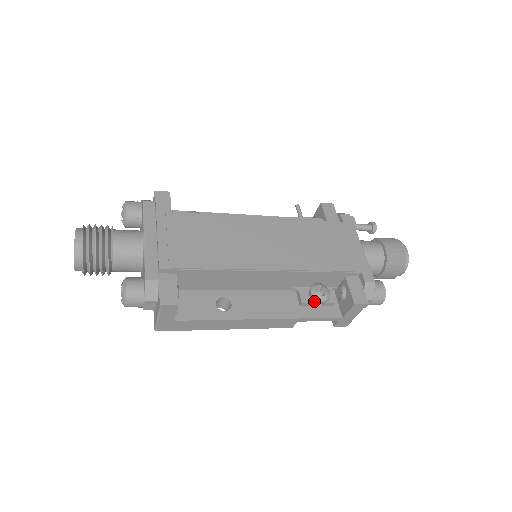
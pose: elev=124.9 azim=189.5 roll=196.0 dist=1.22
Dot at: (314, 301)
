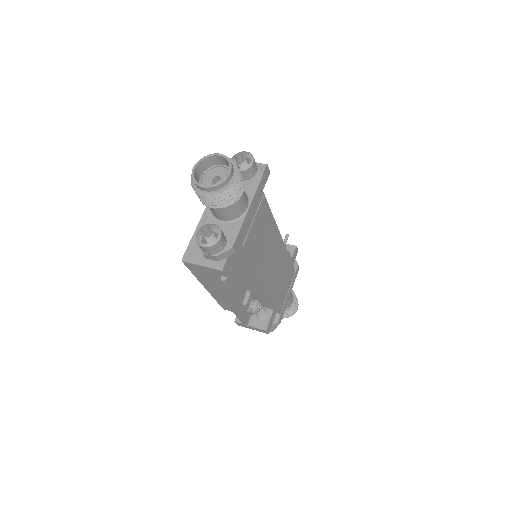
Dot at: (250, 308)
